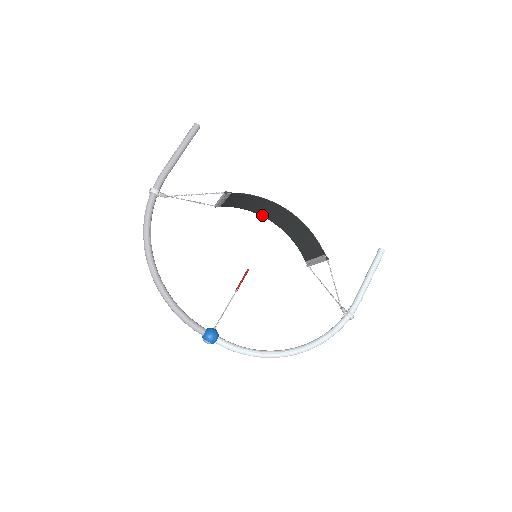
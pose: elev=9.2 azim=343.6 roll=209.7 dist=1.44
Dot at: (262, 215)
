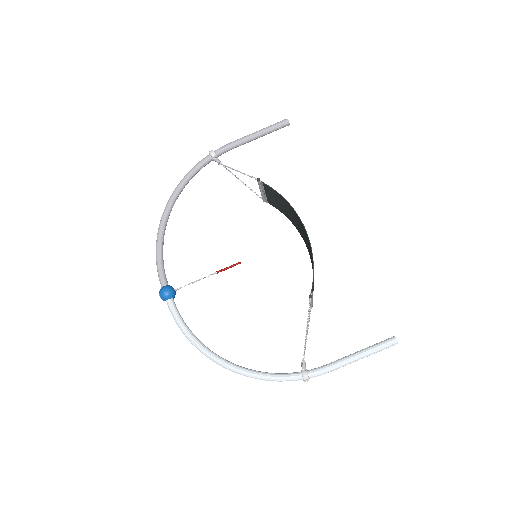
Dot at: (299, 232)
